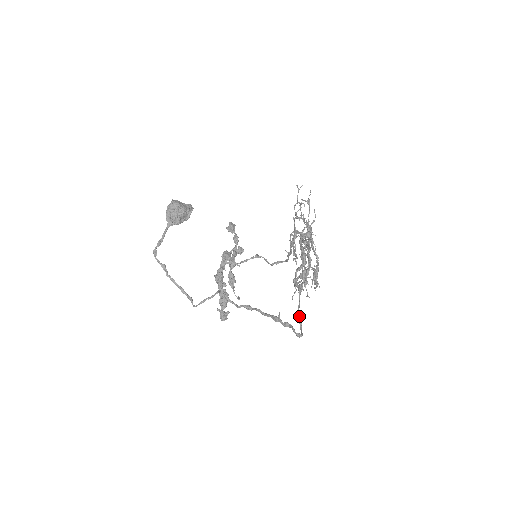
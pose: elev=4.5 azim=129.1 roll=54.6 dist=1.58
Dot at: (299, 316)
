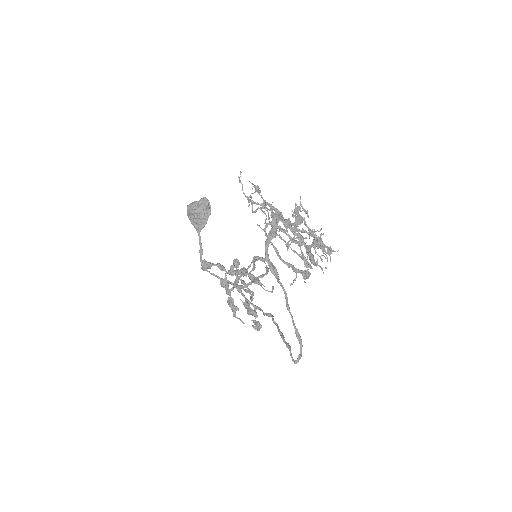
Dot at: (295, 333)
